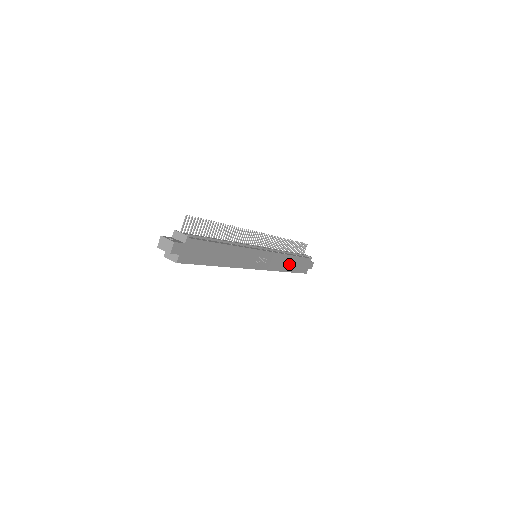
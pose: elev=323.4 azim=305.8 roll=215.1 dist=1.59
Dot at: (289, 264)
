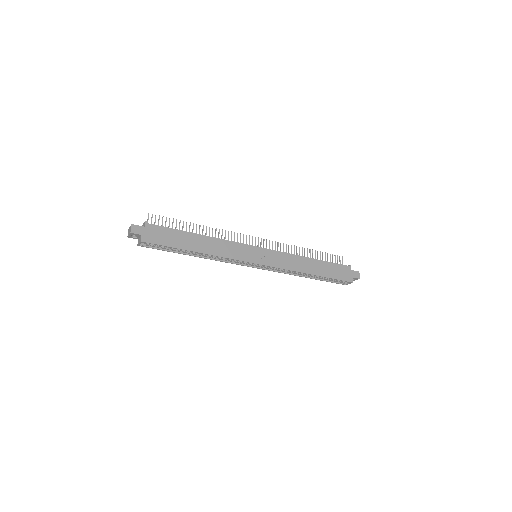
Dot at: (311, 267)
